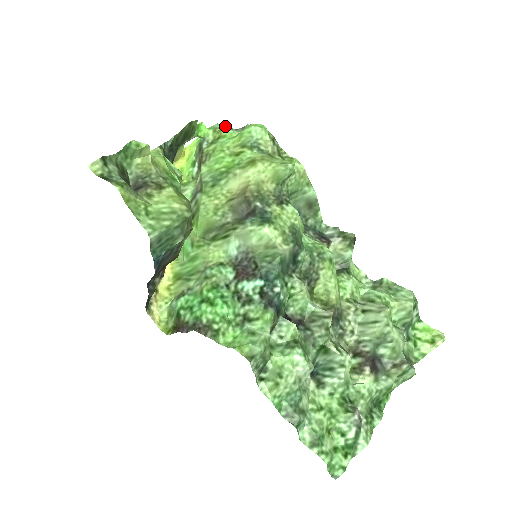
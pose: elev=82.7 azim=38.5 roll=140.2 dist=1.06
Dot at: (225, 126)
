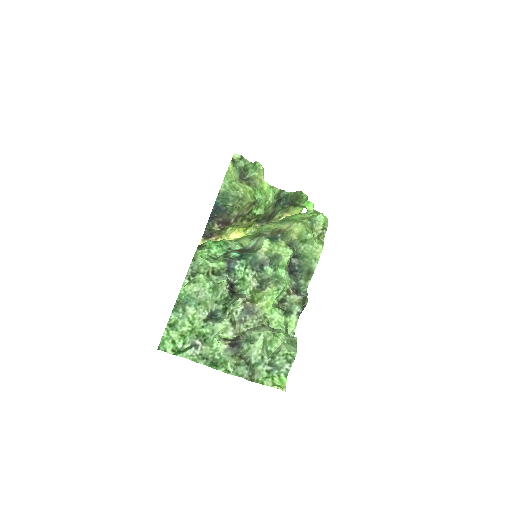
Dot at: occluded
